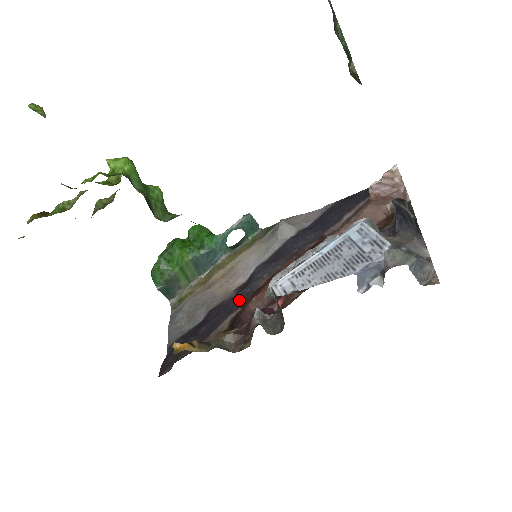
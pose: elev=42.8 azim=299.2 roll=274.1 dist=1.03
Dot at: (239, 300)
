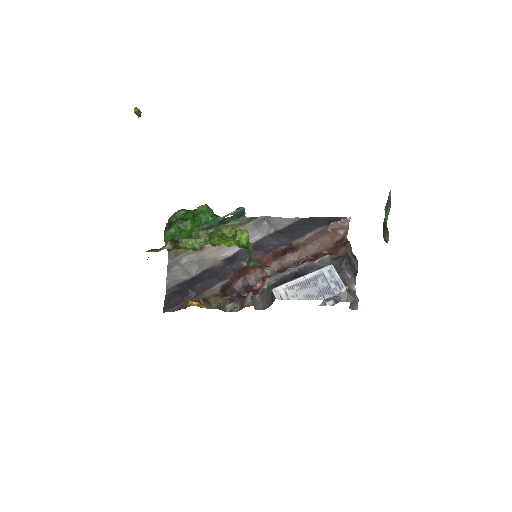
Dot at: (228, 272)
